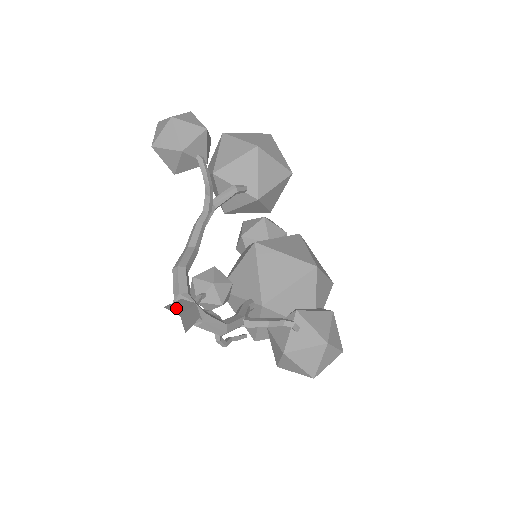
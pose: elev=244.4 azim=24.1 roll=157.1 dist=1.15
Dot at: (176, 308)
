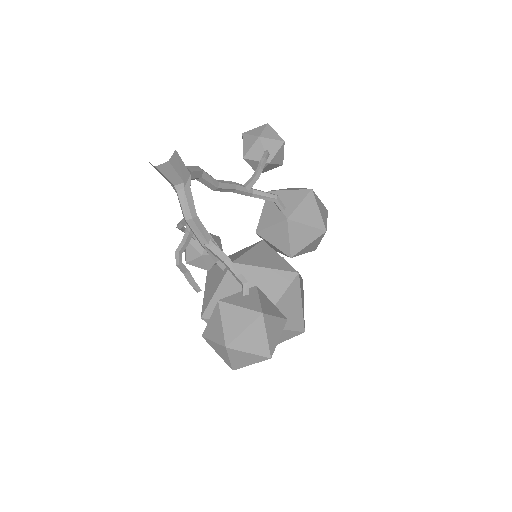
Dot at: occluded
